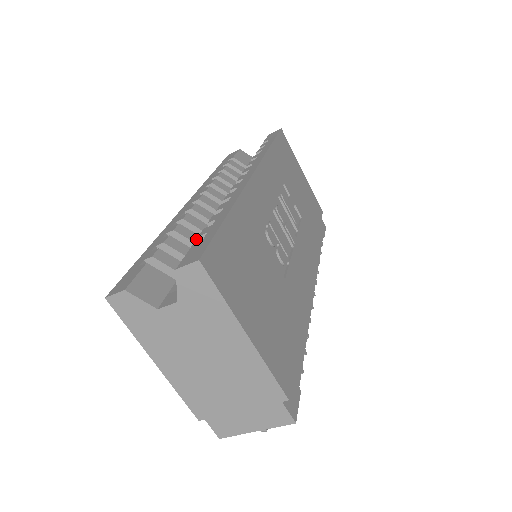
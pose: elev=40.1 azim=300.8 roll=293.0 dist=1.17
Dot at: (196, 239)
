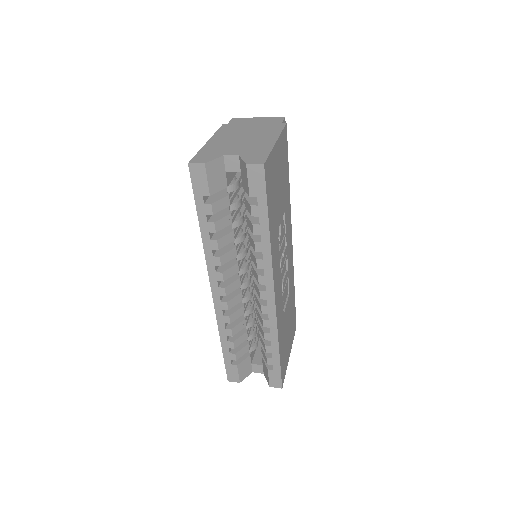
Dot at: (243, 325)
